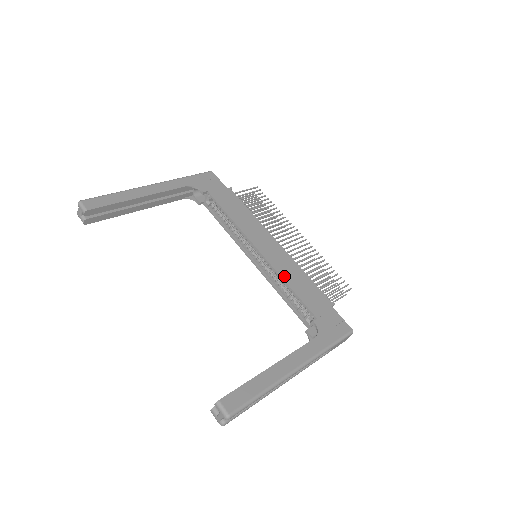
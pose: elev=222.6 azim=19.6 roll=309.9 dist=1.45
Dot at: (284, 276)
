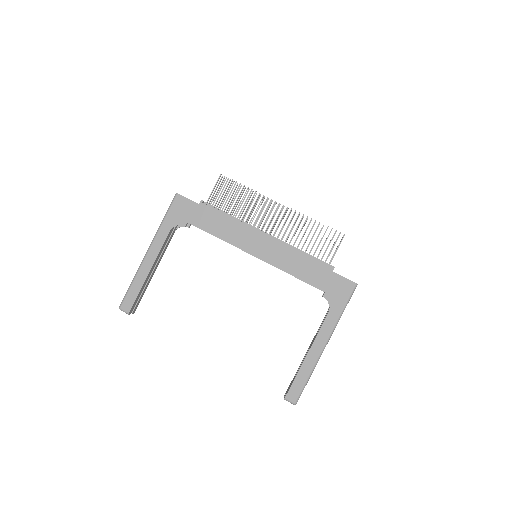
Dot at: (285, 269)
